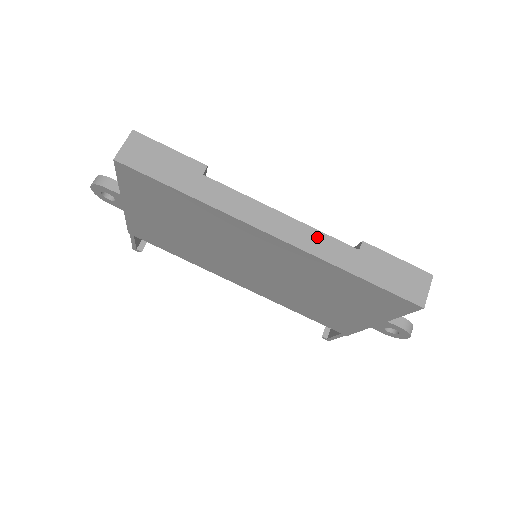
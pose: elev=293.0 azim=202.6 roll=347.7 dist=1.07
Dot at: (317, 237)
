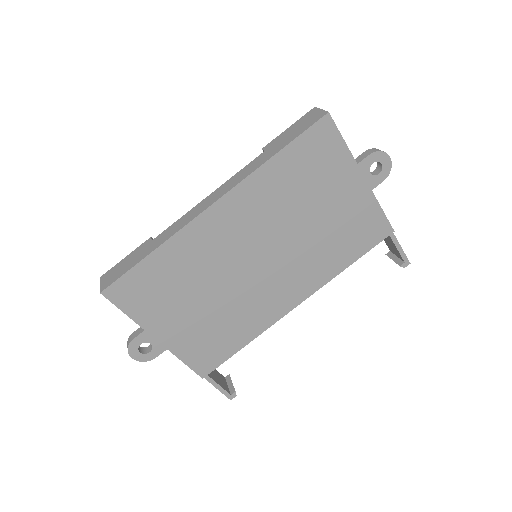
Dot at: (237, 176)
